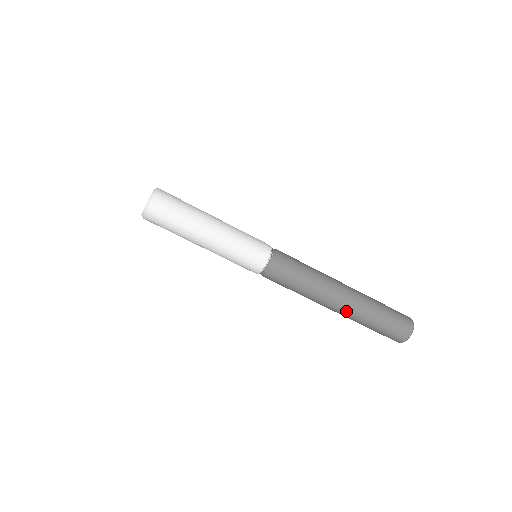
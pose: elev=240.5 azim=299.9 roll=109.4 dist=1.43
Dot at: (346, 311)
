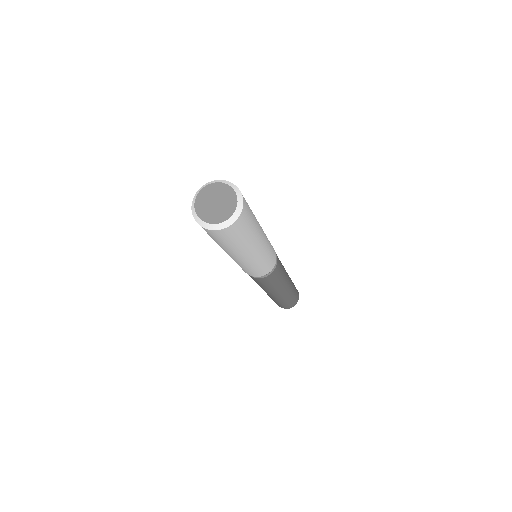
Dot at: occluded
